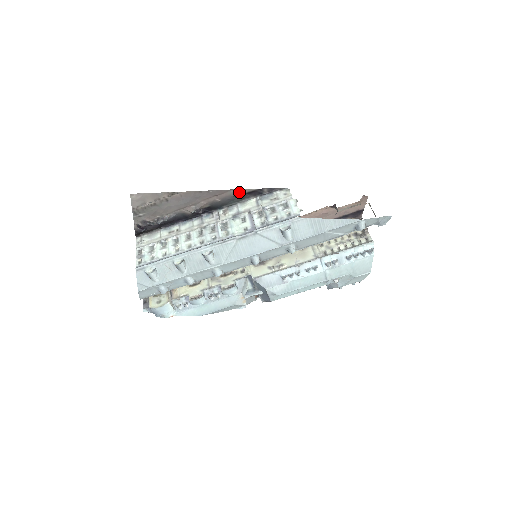
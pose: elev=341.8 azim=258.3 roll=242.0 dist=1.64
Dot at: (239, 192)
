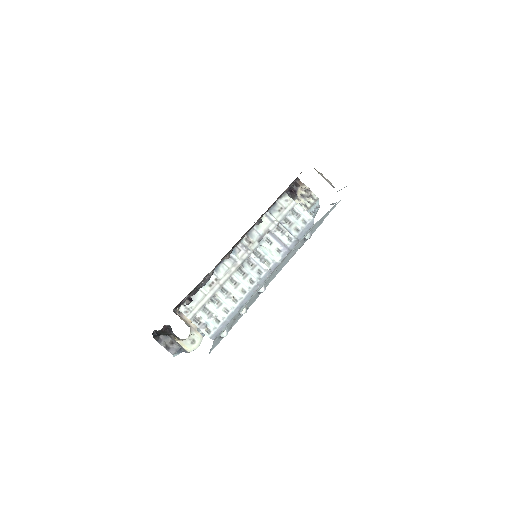
Dot at: (260, 219)
